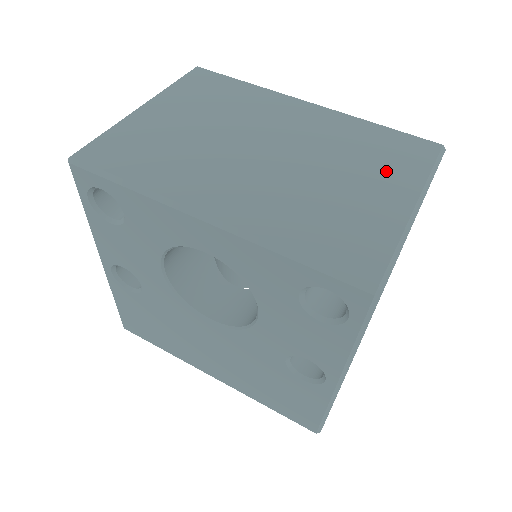
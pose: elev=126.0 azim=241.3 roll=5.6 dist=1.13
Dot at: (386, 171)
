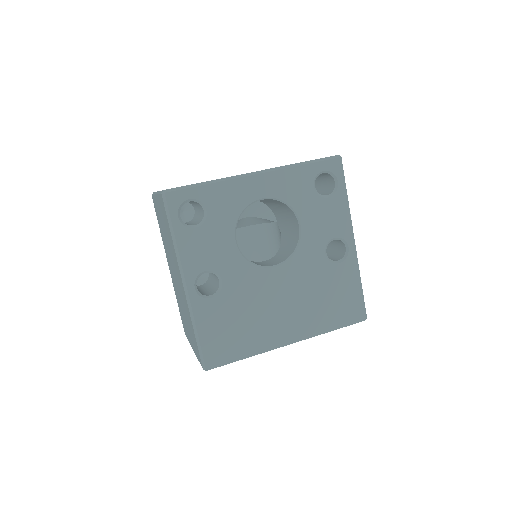
Dot at: occluded
